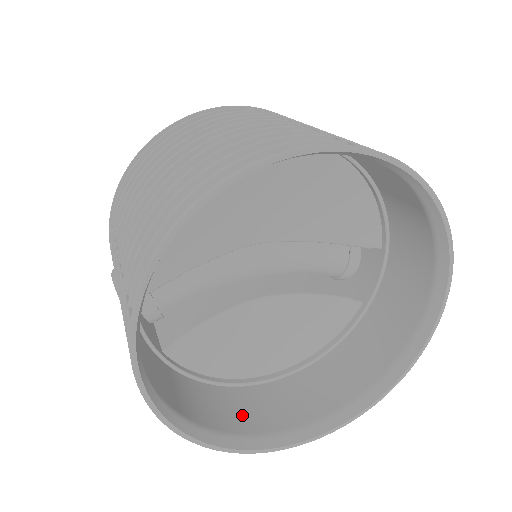
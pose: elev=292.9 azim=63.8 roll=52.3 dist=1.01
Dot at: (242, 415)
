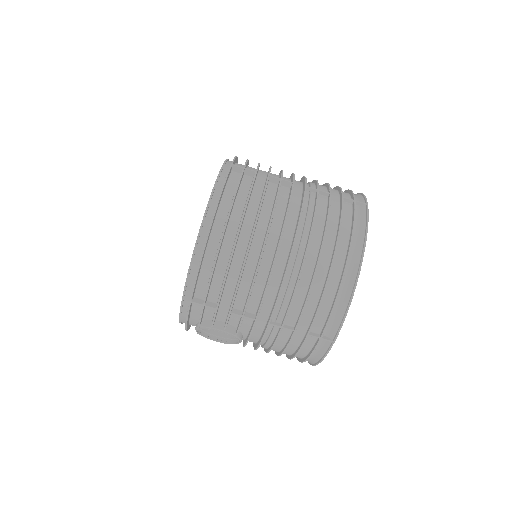
Dot at: occluded
